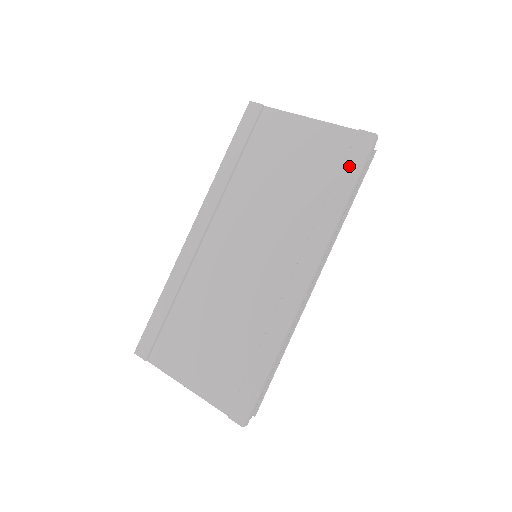
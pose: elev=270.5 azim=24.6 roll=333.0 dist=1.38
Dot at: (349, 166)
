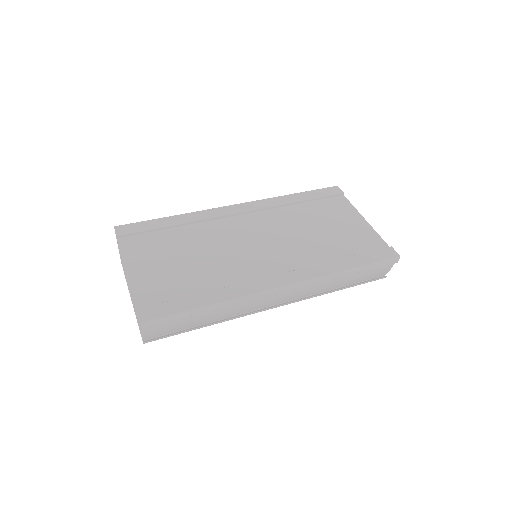
Dot at: (369, 256)
